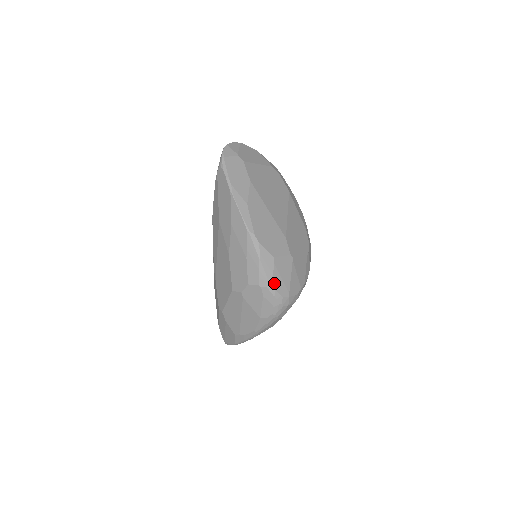
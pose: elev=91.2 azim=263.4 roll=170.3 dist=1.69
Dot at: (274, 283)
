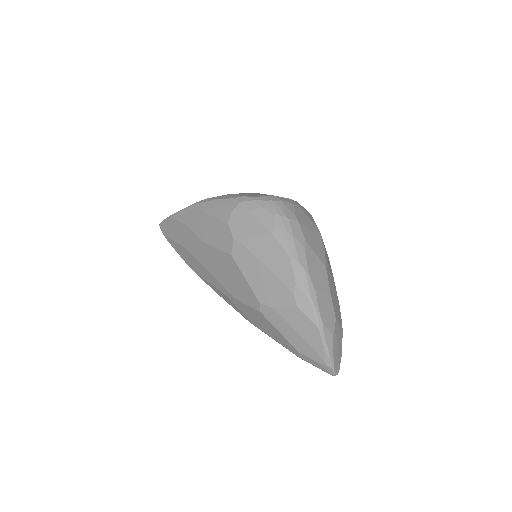
Dot at: (244, 196)
